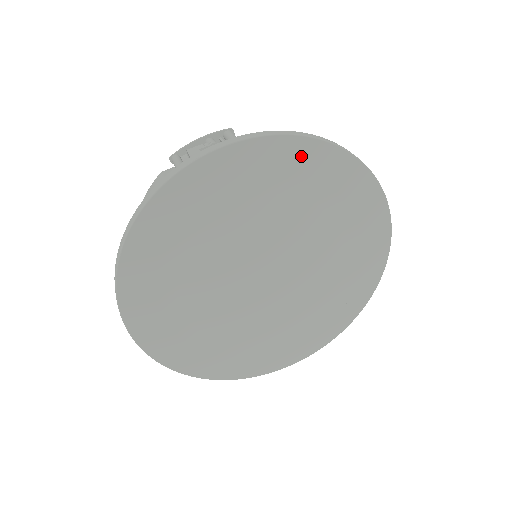
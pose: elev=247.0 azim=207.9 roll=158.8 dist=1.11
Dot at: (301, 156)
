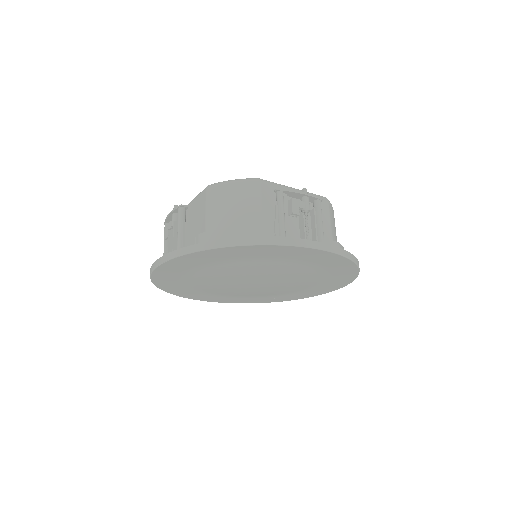
Dot at: (342, 265)
